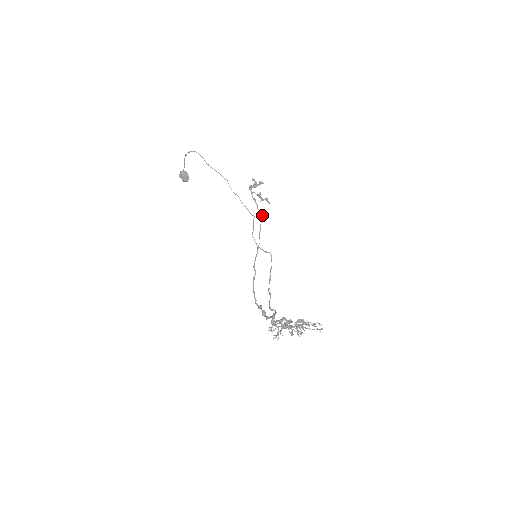
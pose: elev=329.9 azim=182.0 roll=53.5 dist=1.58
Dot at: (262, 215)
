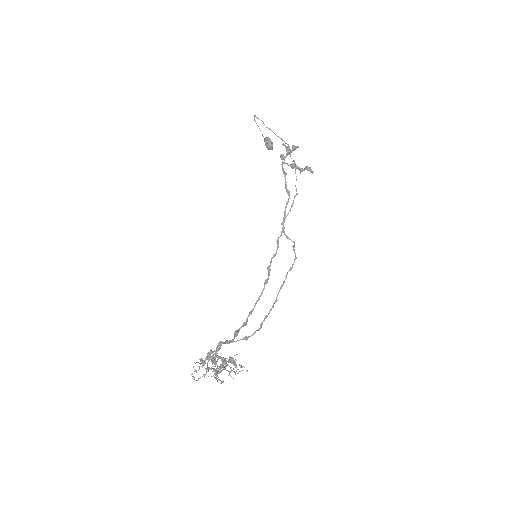
Dot at: (289, 195)
